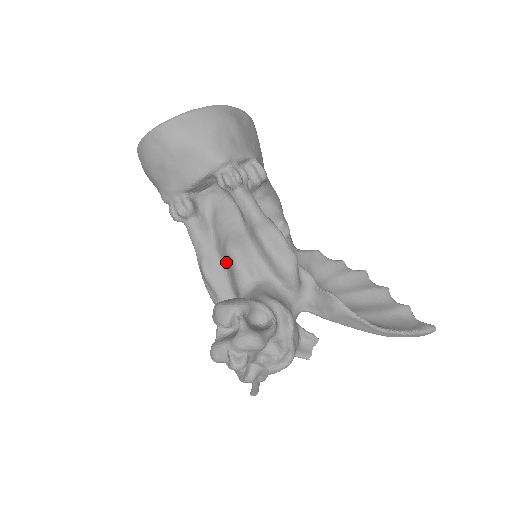
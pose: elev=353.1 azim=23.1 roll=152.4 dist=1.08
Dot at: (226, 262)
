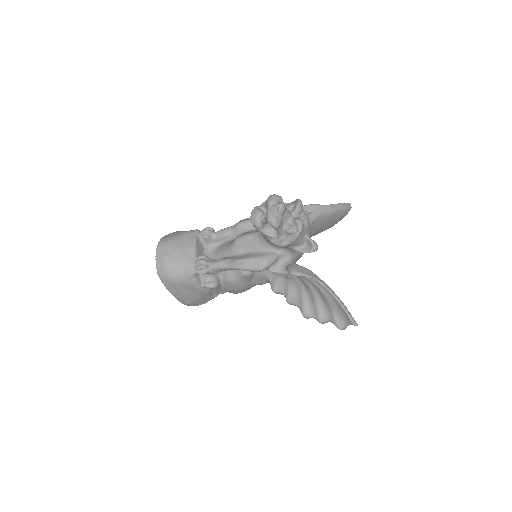
Dot at: (243, 248)
